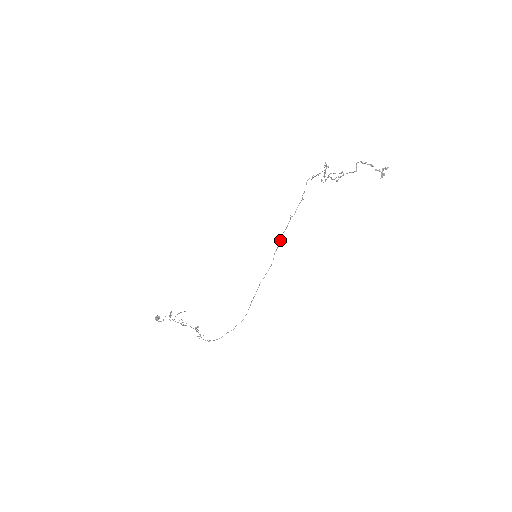
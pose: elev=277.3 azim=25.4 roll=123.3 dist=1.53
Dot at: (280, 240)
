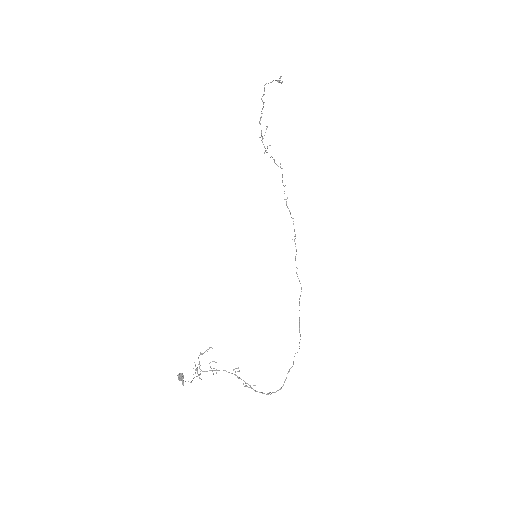
Dot at: occluded
